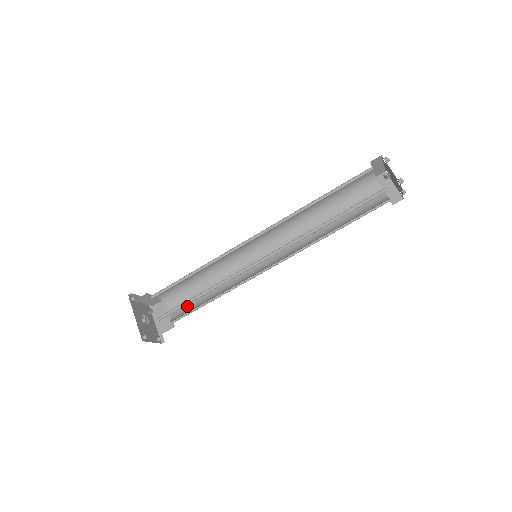
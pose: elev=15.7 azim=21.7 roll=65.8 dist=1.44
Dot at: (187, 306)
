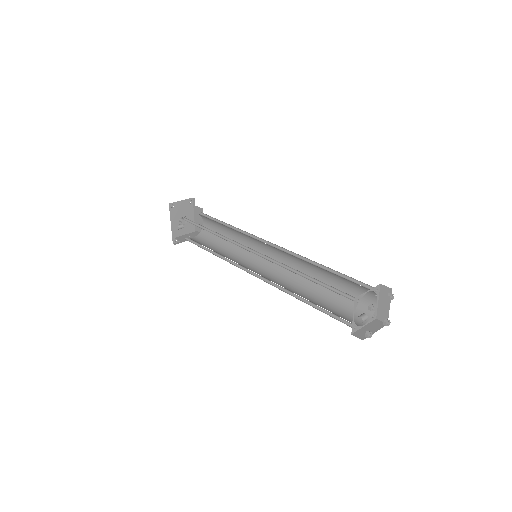
Dot at: (213, 230)
